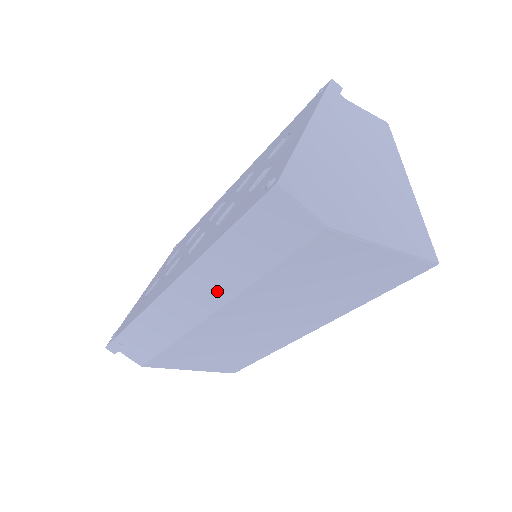
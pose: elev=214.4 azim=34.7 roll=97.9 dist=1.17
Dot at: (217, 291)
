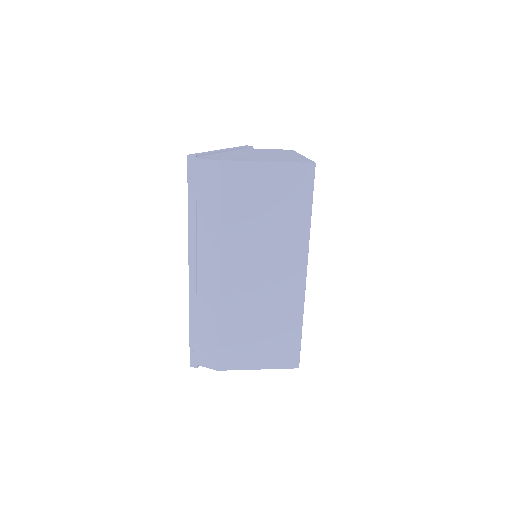
Dot at: (209, 249)
